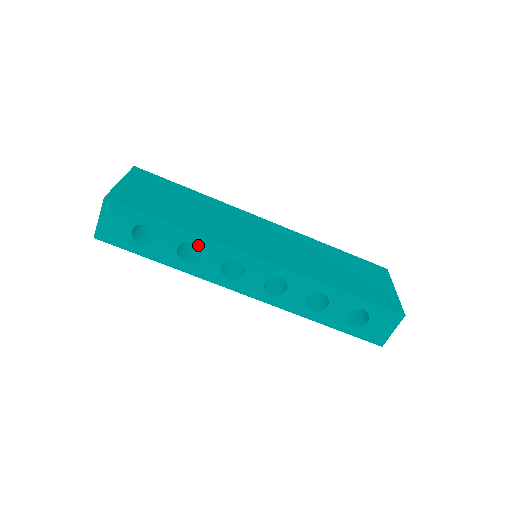
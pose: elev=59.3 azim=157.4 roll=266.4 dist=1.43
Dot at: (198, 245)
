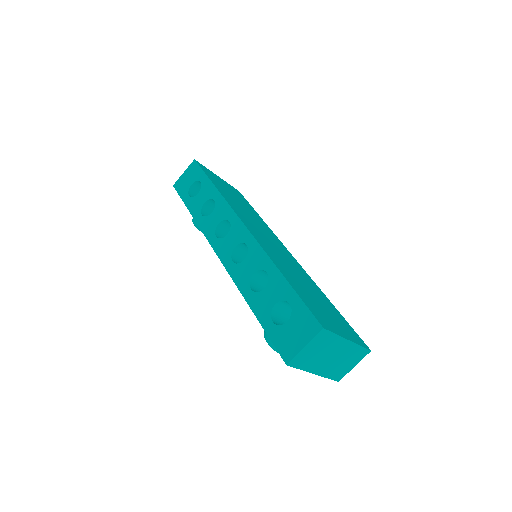
Dot at: (216, 203)
